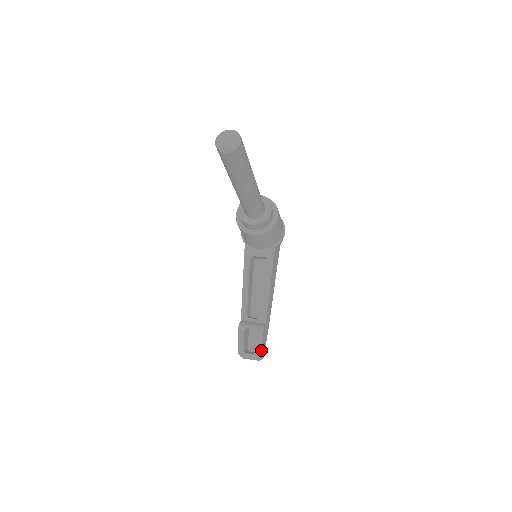
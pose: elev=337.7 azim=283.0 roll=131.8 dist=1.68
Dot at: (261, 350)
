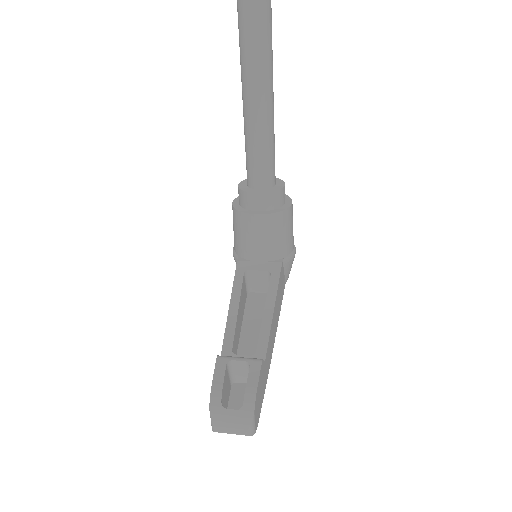
Dot at: (255, 400)
